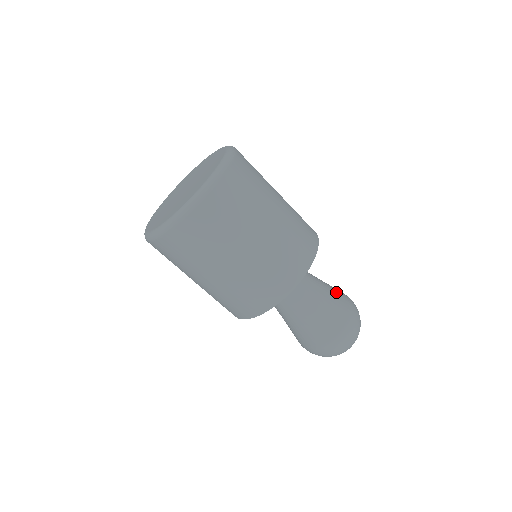
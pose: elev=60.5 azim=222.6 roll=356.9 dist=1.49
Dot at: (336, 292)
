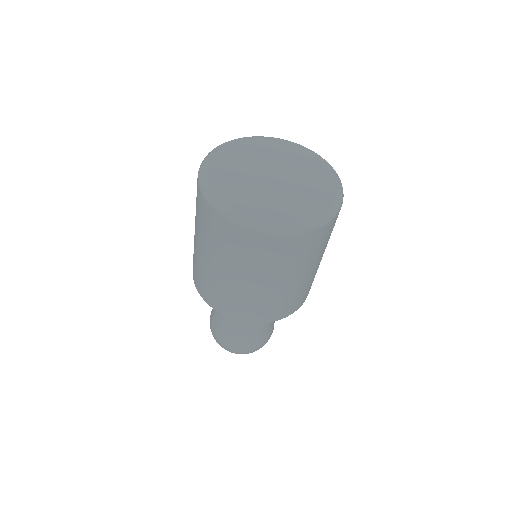
Dot at: occluded
